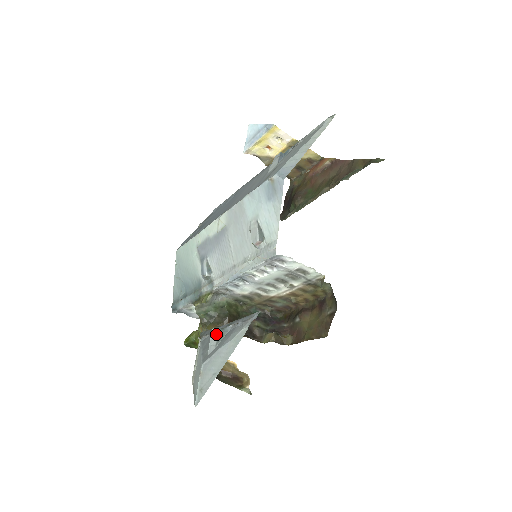
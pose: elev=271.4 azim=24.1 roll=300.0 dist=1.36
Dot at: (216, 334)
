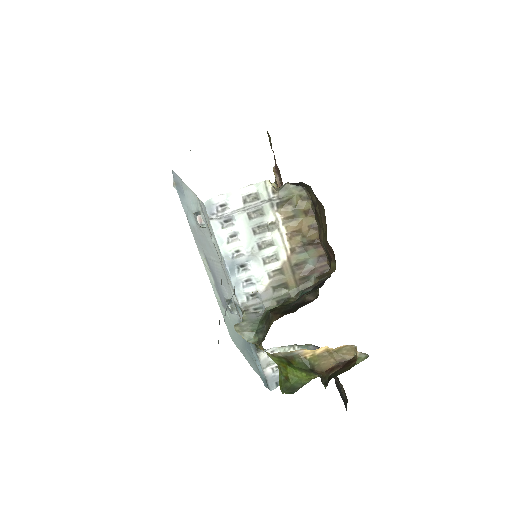
Dot at: occluded
